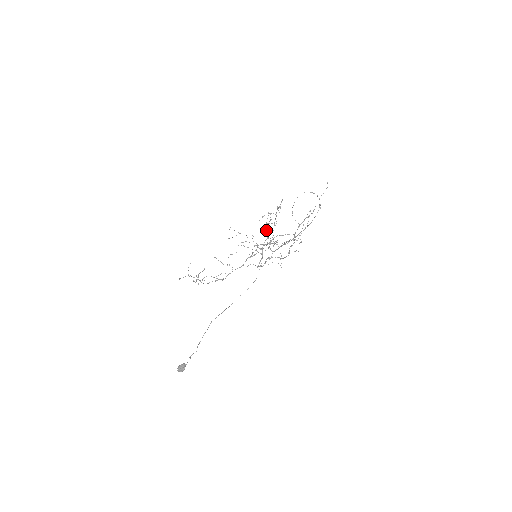
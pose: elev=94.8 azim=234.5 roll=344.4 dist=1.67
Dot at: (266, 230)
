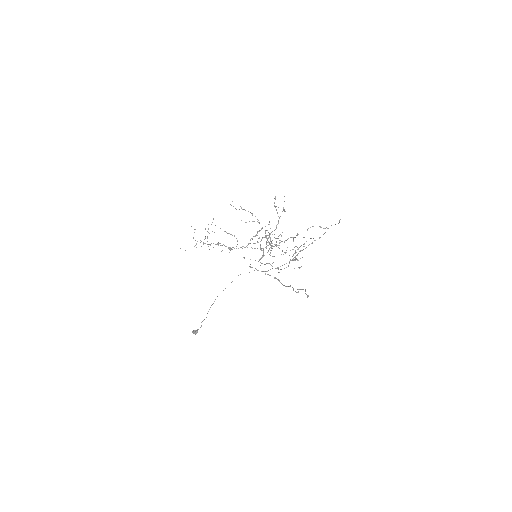
Dot at: (274, 206)
